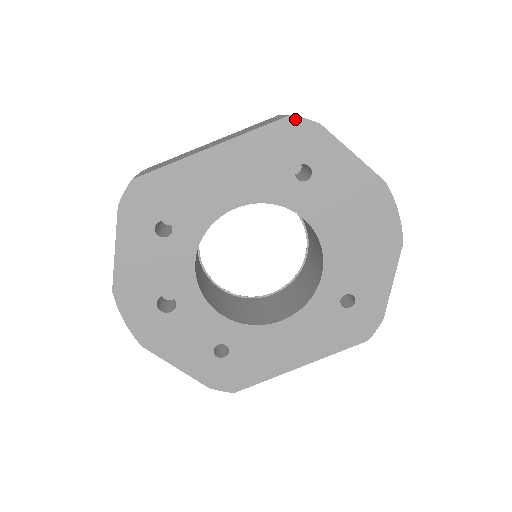
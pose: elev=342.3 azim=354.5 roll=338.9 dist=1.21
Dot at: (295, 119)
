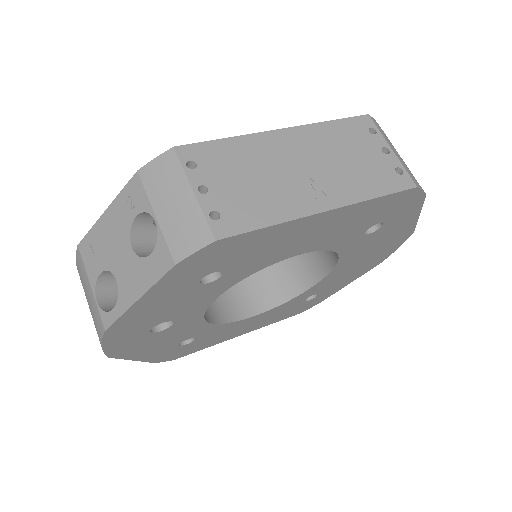
Dot at: (415, 190)
